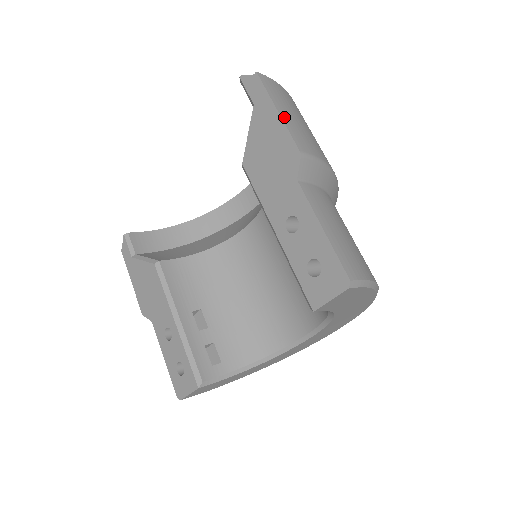
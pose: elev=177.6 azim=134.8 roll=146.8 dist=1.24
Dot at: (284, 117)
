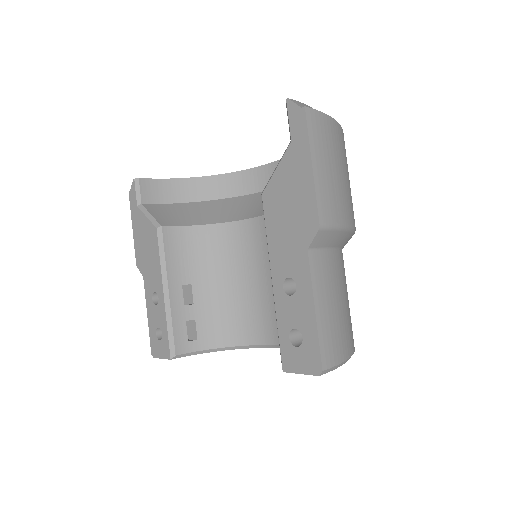
Dot at: (317, 174)
